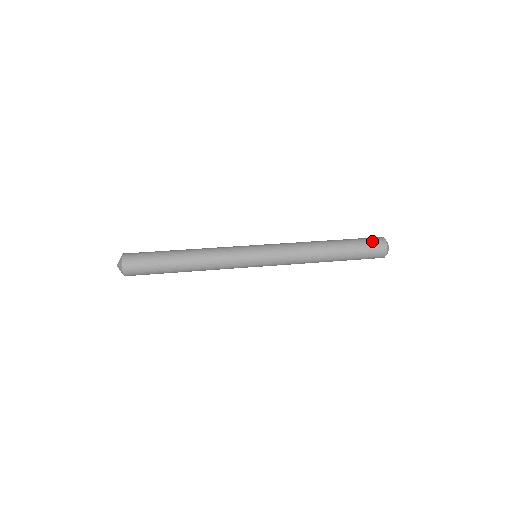
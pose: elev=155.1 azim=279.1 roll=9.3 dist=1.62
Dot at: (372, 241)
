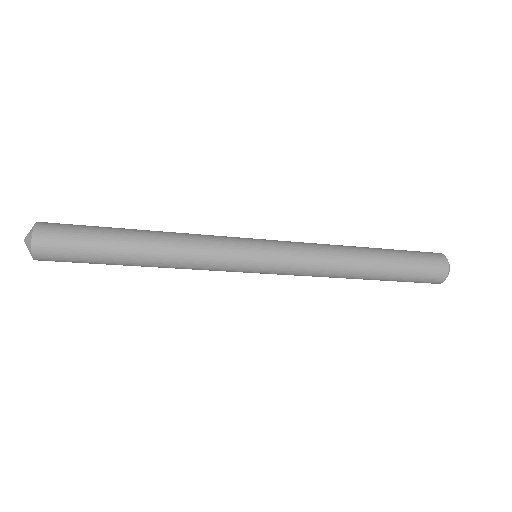
Dot at: occluded
